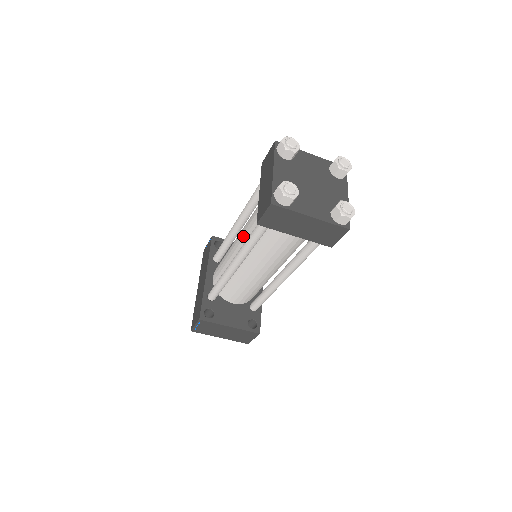
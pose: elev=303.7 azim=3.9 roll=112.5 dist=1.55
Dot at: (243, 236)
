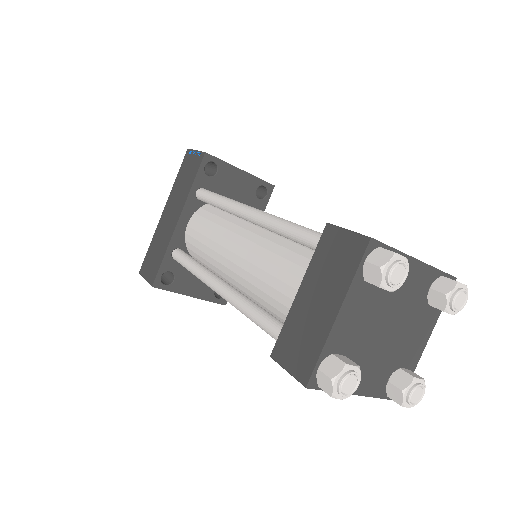
Dot at: (246, 267)
